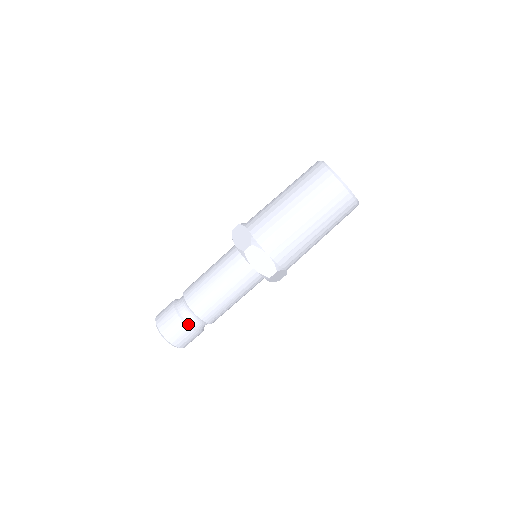
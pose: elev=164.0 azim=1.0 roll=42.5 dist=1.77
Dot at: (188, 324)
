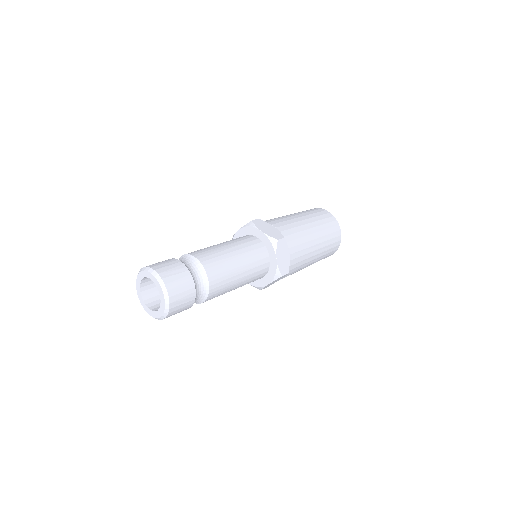
Dot at: (196, 288)
